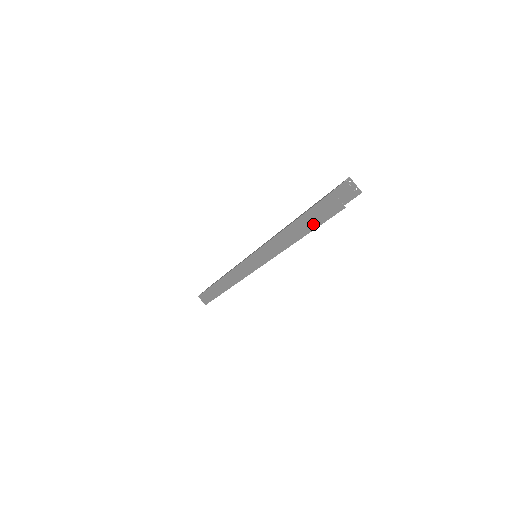
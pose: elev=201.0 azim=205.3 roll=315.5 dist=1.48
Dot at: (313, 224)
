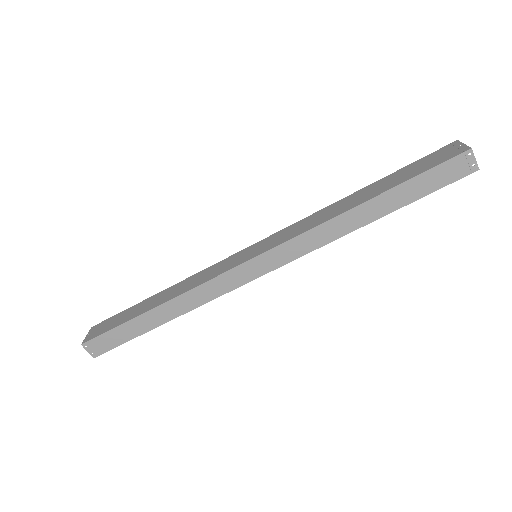
Dot at: (416, 194)
